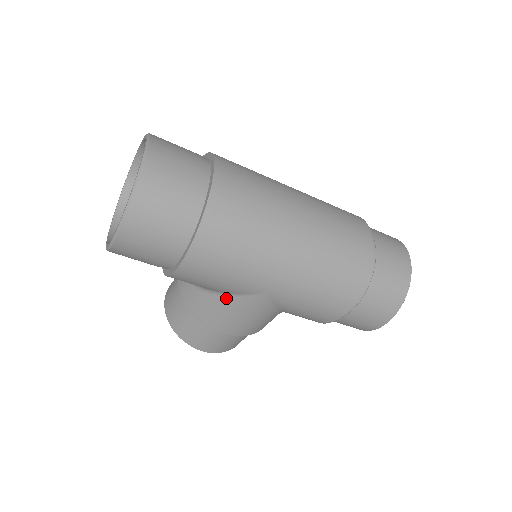
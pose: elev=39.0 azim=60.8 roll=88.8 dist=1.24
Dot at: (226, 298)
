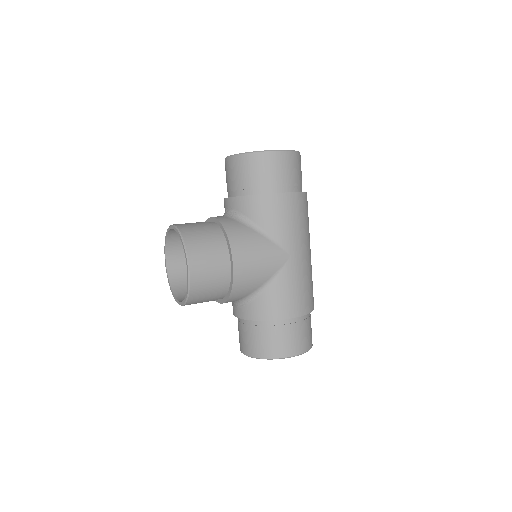
Dot at: (265, 239)
